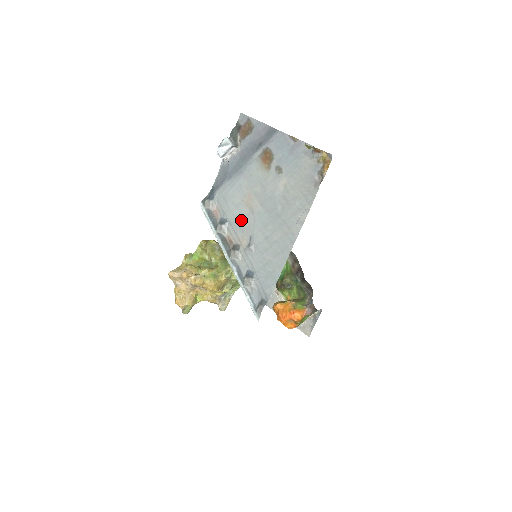
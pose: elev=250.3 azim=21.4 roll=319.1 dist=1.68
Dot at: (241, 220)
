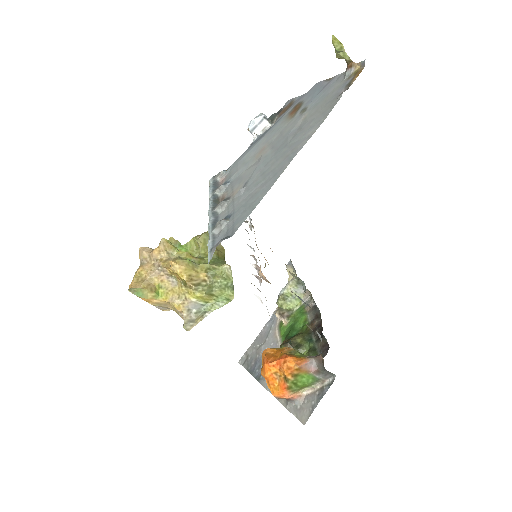
Dot at: (244, 173)
